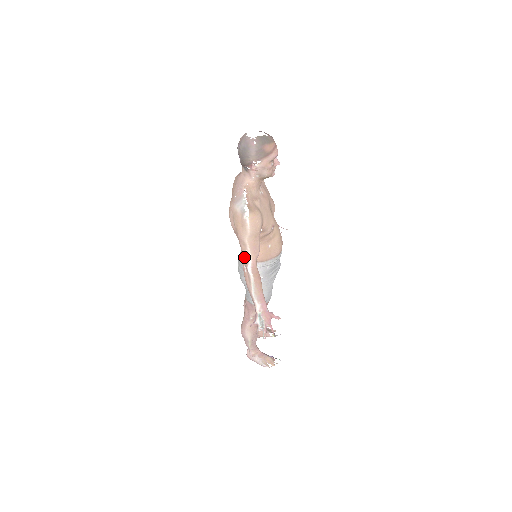
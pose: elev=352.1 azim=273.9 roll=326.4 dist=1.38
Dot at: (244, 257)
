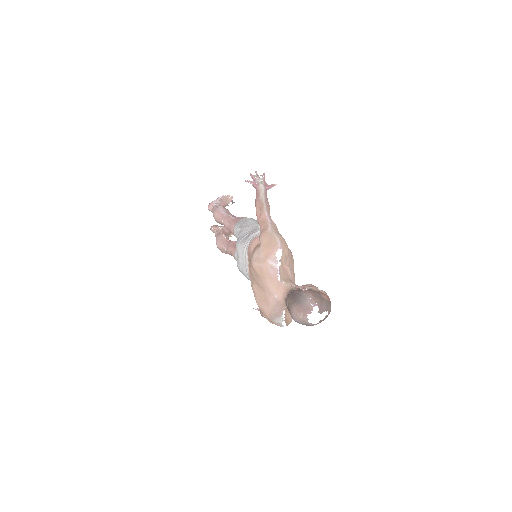
Dot at: occluded
